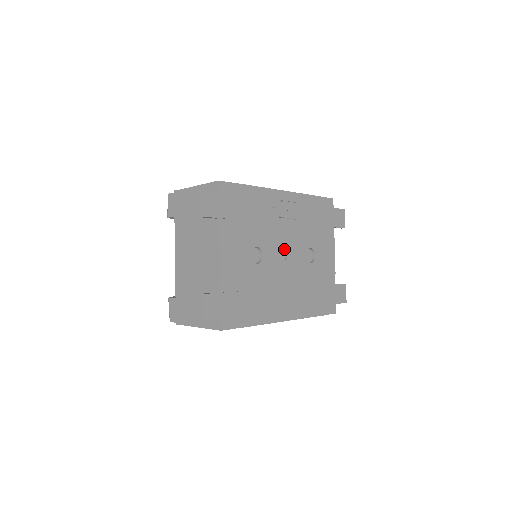
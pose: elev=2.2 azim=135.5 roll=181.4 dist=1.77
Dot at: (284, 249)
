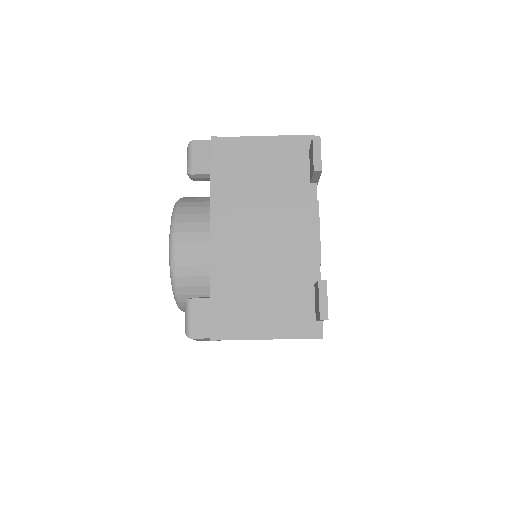
Dot at: occluded
